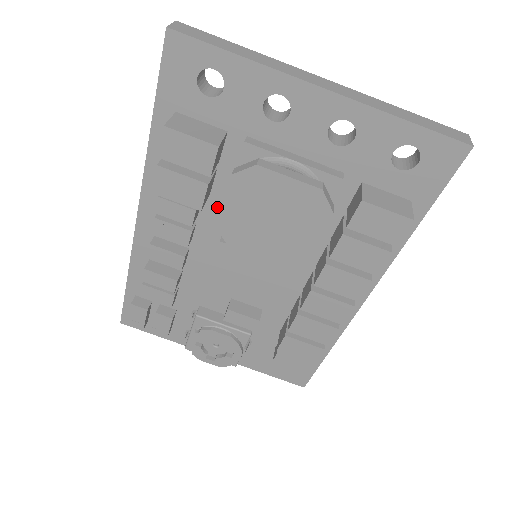
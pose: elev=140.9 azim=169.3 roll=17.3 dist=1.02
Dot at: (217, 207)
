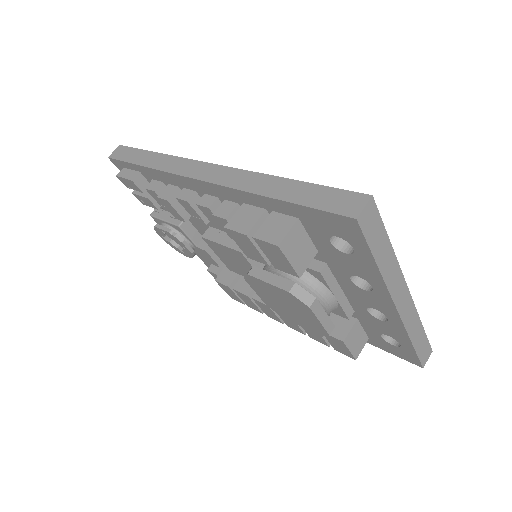
Dot at: occluded
